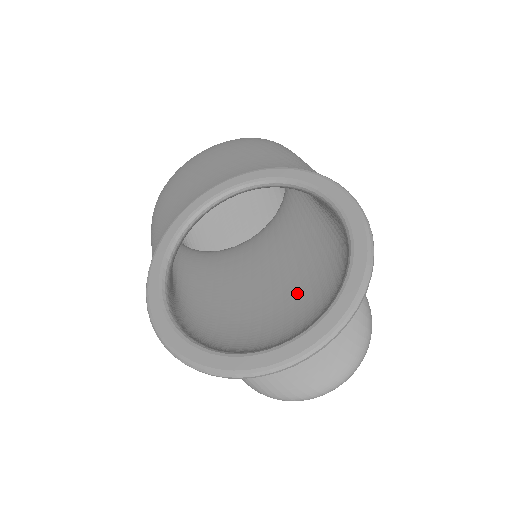
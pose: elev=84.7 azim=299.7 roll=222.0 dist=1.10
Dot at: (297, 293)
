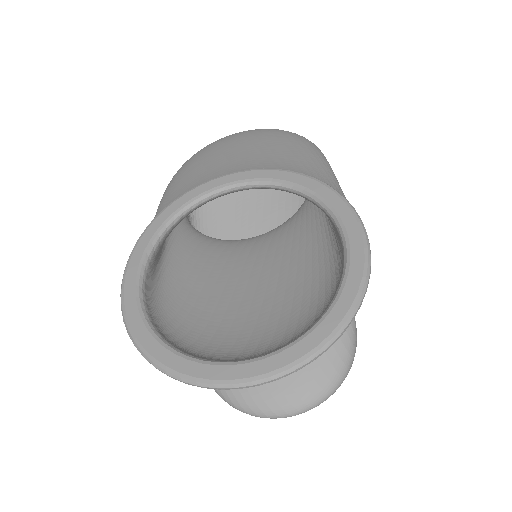
Dot at: (275, 311)
